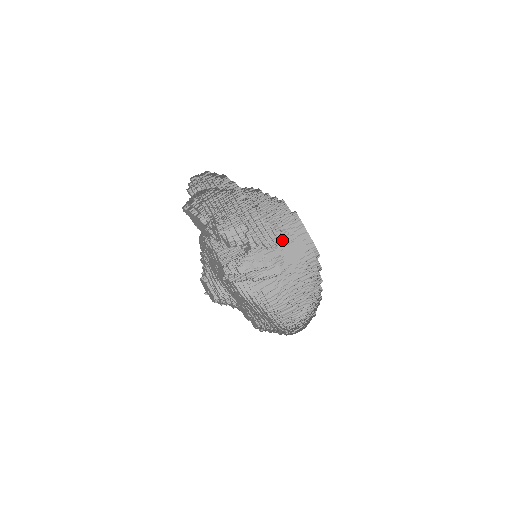
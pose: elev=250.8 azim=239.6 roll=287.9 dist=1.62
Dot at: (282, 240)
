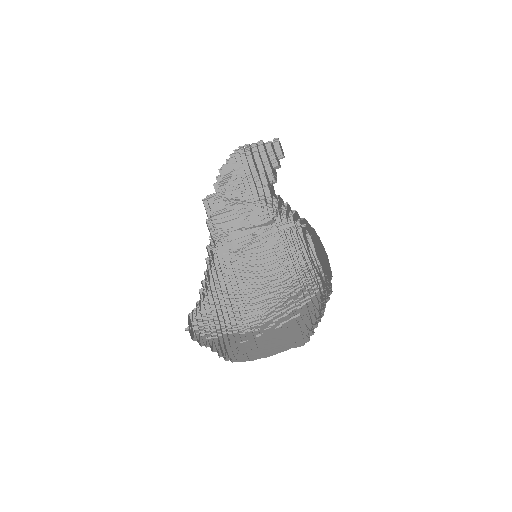
Dot at: occluded
